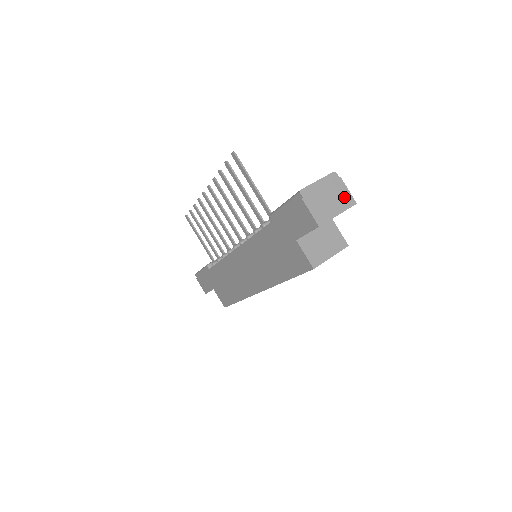
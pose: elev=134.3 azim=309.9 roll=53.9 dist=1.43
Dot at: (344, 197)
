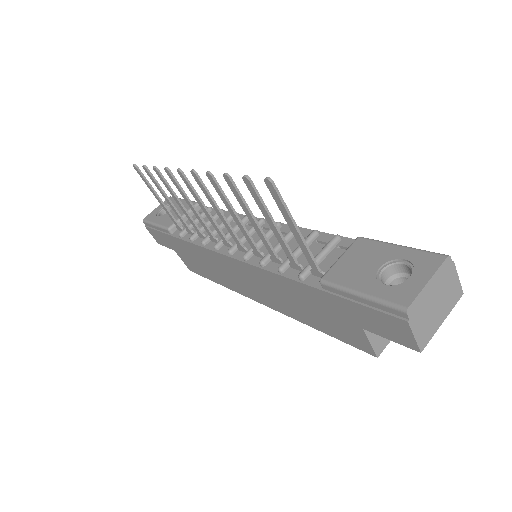
Dot at: (452, 291)
